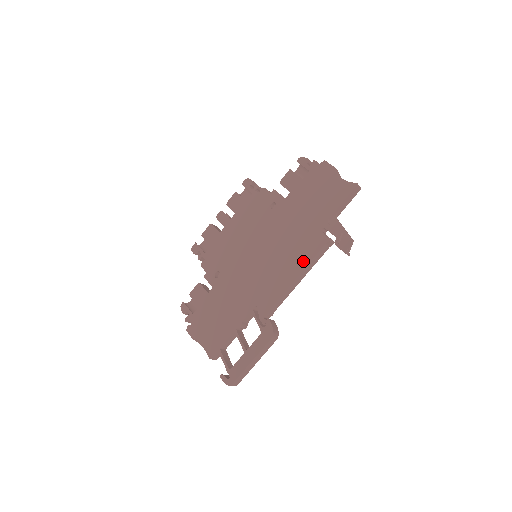
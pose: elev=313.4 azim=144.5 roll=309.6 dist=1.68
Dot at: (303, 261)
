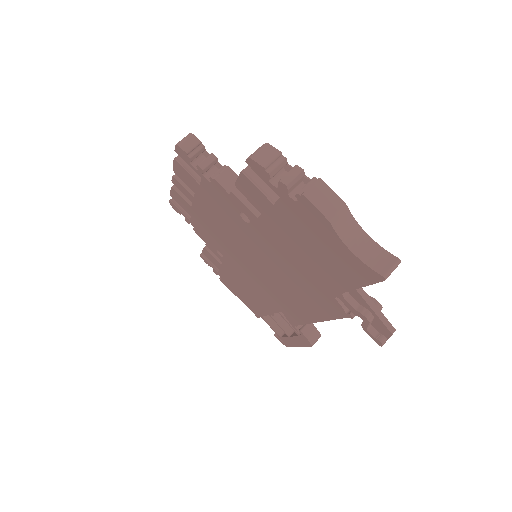
Dot at: (320, 313)
